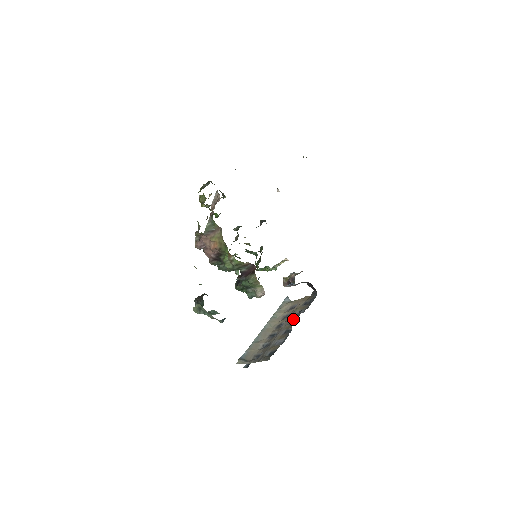
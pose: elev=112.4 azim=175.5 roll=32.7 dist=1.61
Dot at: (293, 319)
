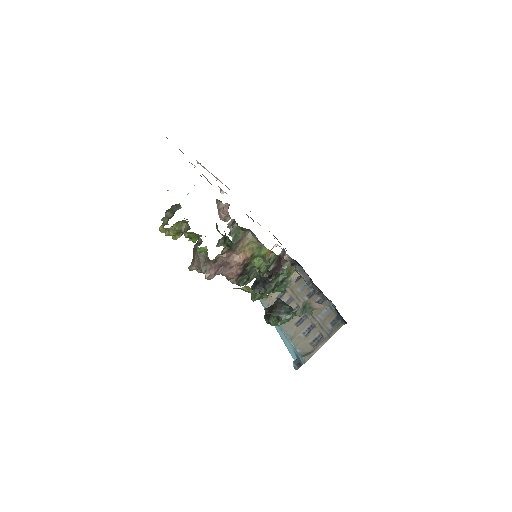
Dot at: (306, 295)
